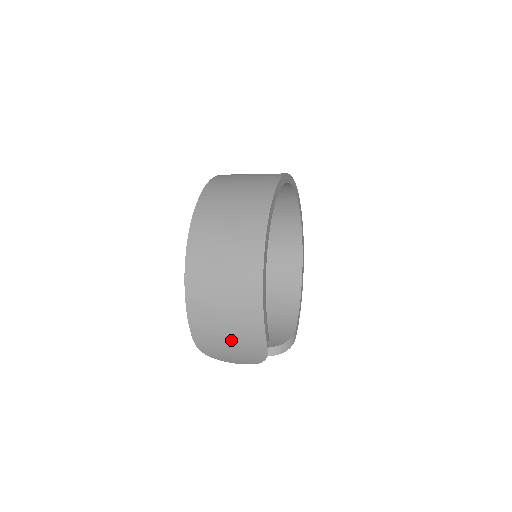
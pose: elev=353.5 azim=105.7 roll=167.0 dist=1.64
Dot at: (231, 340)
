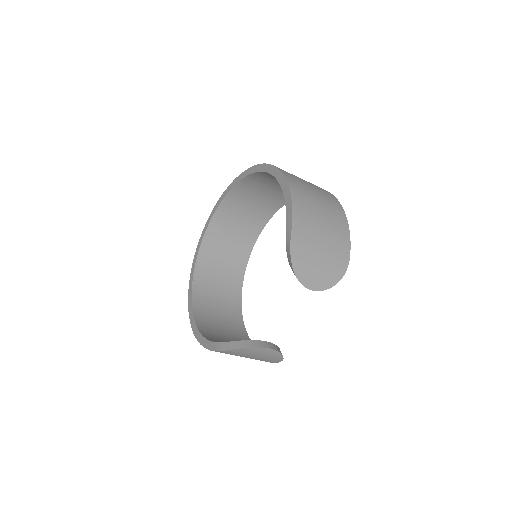
Dot at: (324, 243)
